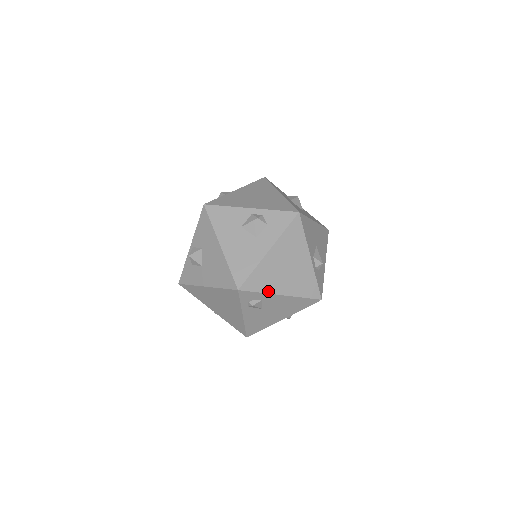
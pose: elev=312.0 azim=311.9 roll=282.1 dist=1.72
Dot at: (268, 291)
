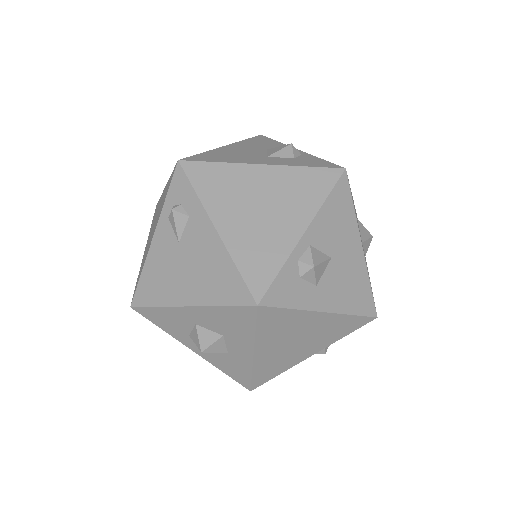
Dot at: (206, 203)
